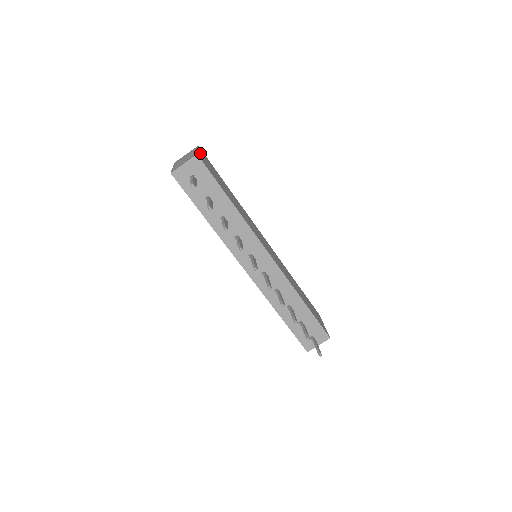
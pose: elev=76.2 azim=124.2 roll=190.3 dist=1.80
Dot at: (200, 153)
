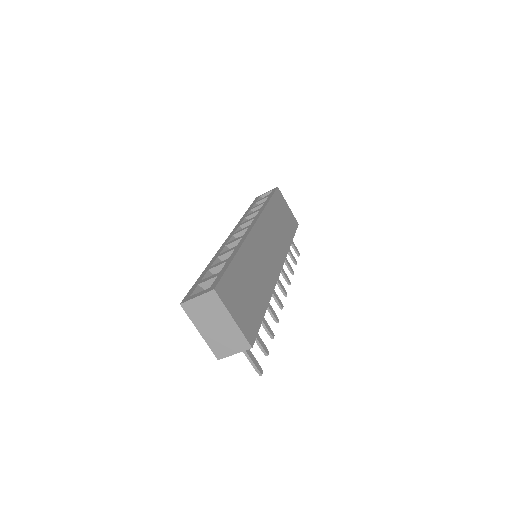
Dot at: (235, 317)
